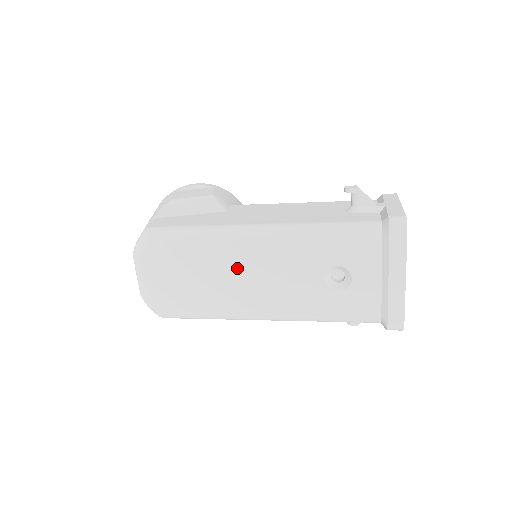
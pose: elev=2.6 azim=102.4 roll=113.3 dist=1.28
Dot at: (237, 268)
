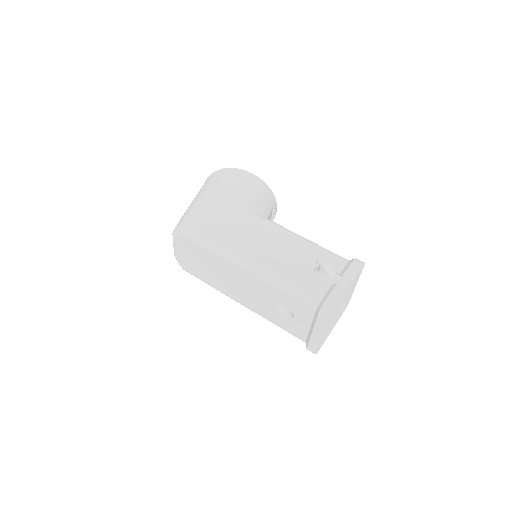
Dot at: (230, 275)
